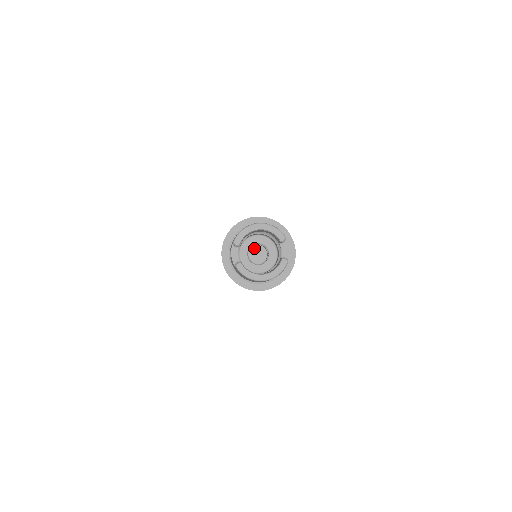
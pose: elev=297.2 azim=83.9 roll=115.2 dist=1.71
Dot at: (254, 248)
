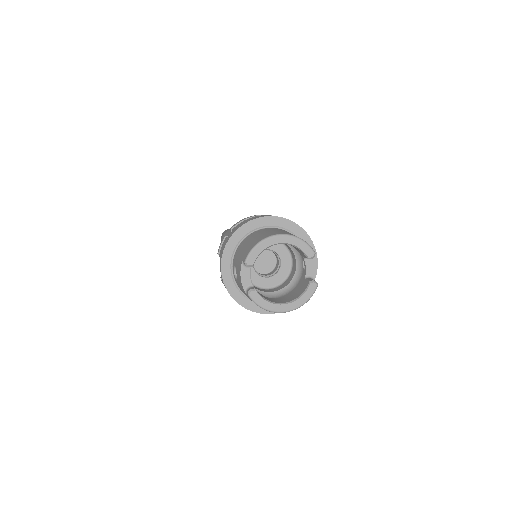
Dot at: occluded
